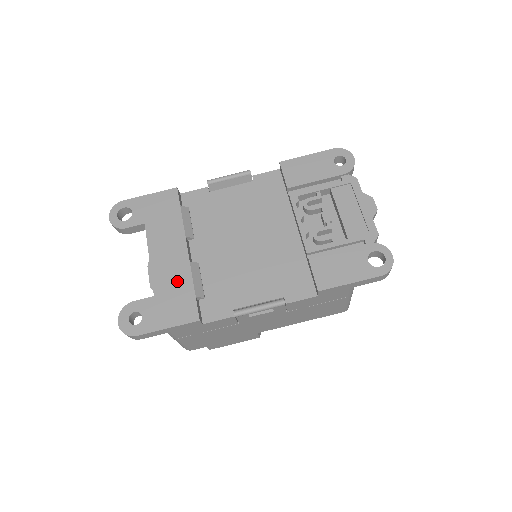
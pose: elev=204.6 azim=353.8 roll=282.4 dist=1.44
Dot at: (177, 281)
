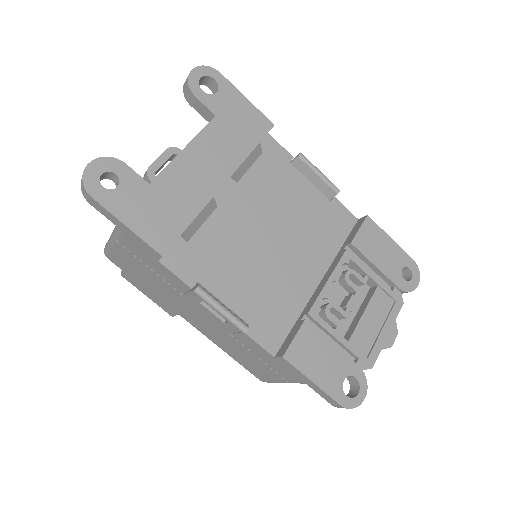
Dot at: (184, 198)
